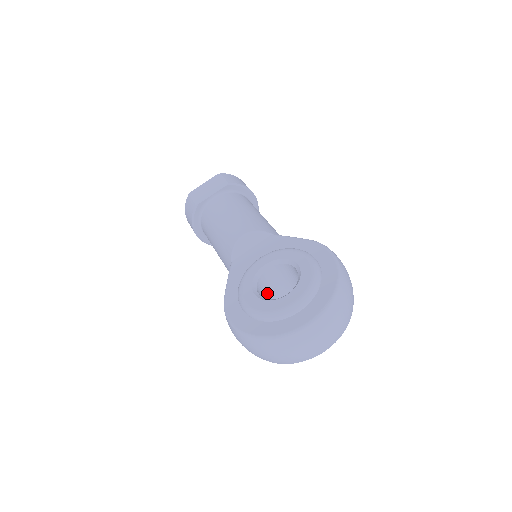
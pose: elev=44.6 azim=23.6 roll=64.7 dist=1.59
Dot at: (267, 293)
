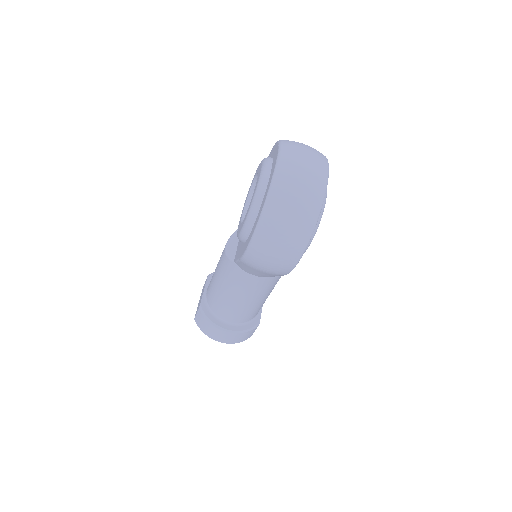
Dot at: occluded
